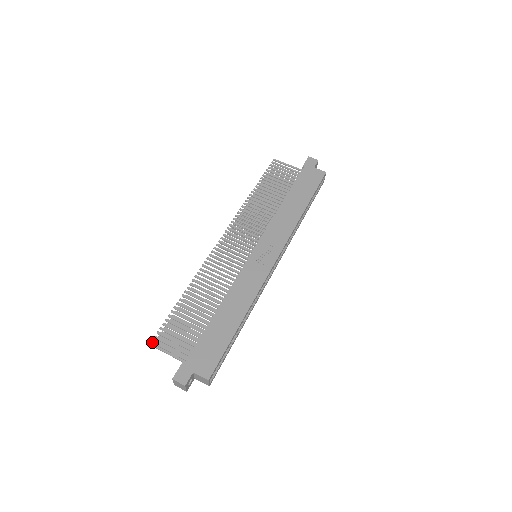
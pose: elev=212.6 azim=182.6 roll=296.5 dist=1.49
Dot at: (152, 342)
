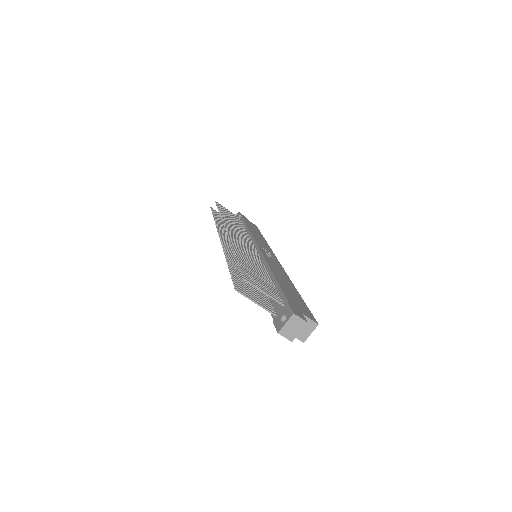
Dot at: (245, 279)
